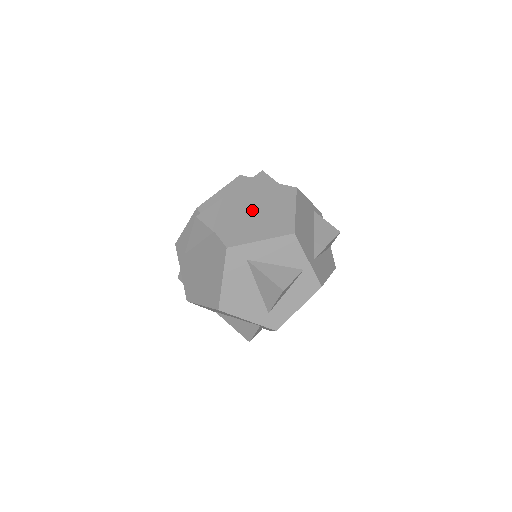
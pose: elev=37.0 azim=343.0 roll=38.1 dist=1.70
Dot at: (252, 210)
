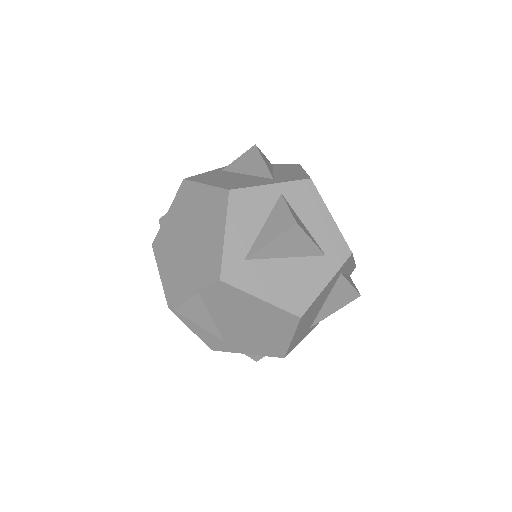
Dot at: (190, 238)
